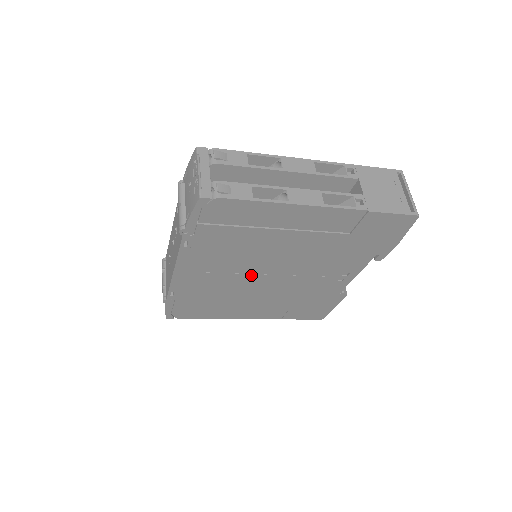
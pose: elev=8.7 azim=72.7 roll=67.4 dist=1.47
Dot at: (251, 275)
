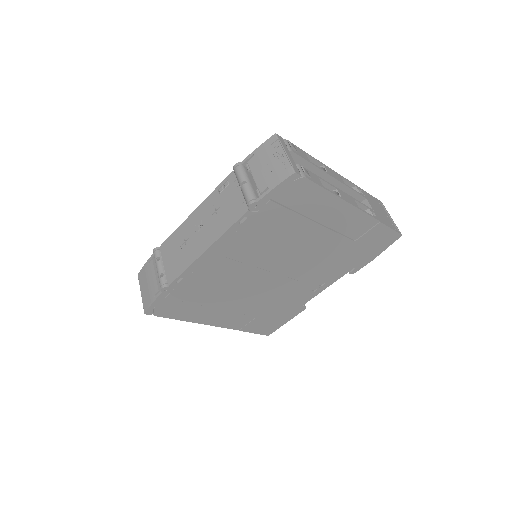
Dot at: (260, 270)
